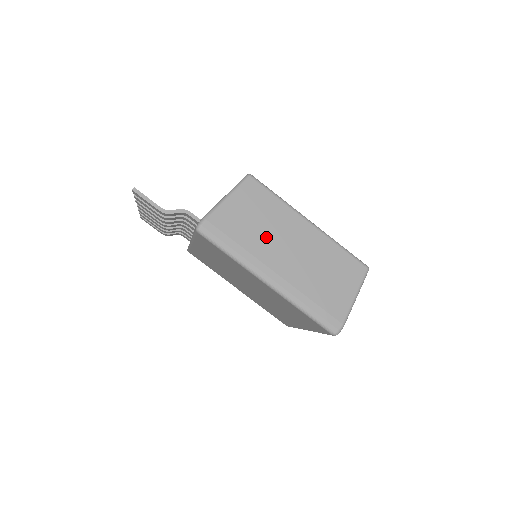
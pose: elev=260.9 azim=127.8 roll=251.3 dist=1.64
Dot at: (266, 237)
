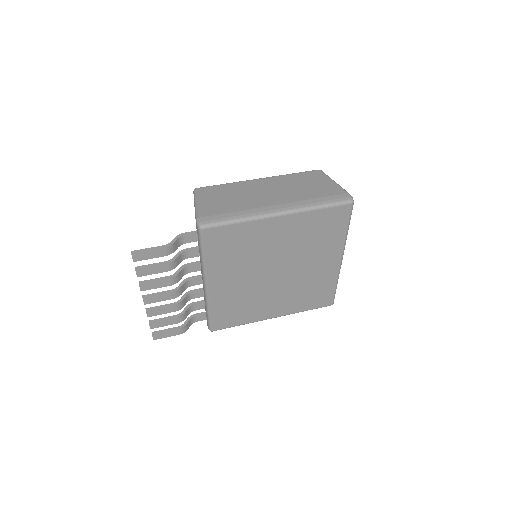
Dot at: (246, 199)
